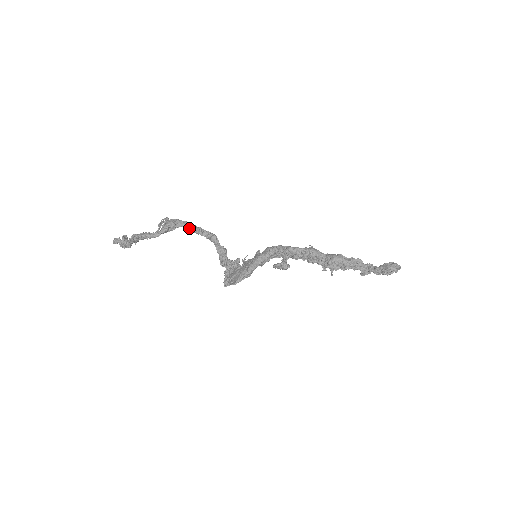
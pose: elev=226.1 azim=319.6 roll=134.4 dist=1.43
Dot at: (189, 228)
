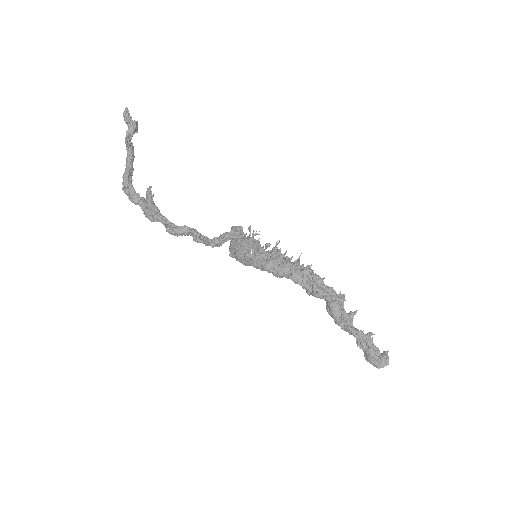
Dot at: occluded
